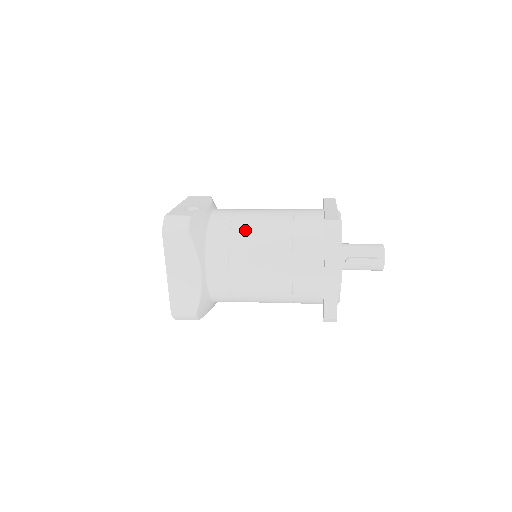
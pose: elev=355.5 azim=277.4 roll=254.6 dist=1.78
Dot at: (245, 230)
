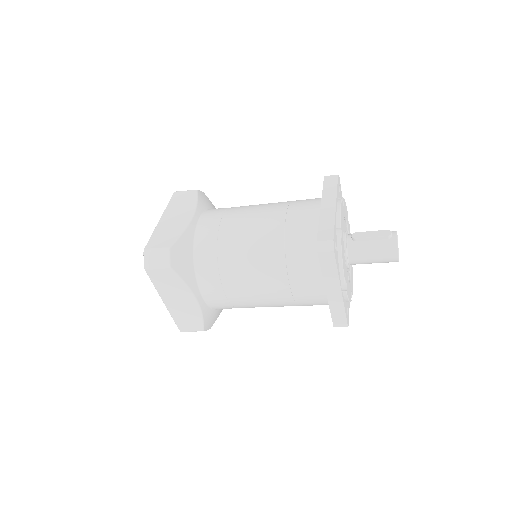
Dot at: occluded
